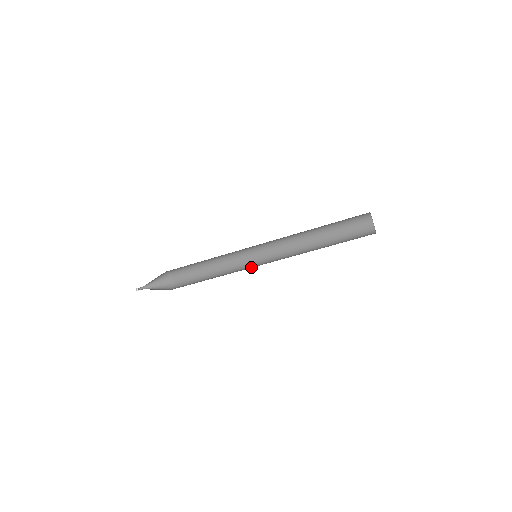
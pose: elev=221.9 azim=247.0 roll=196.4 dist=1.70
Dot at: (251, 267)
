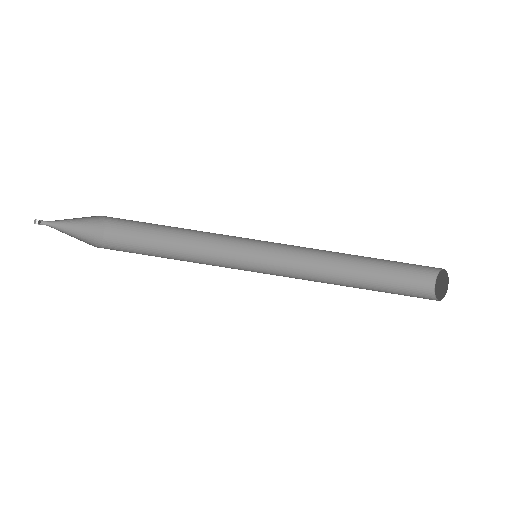
Dot at: occluded
